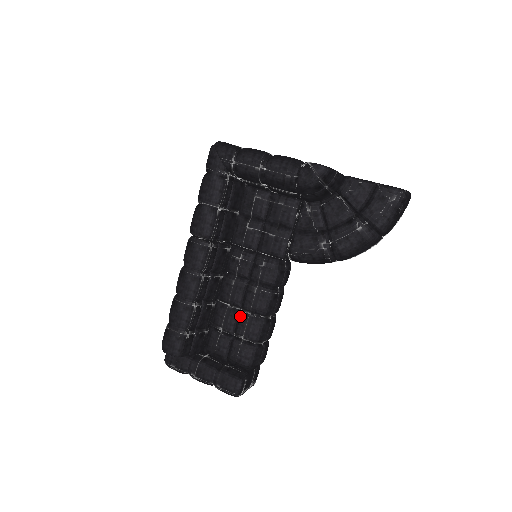
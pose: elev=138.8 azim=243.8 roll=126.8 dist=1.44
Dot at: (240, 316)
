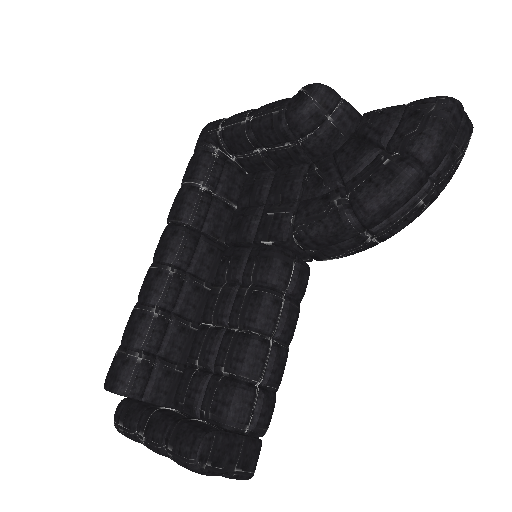
Dot at: (223, 336)
